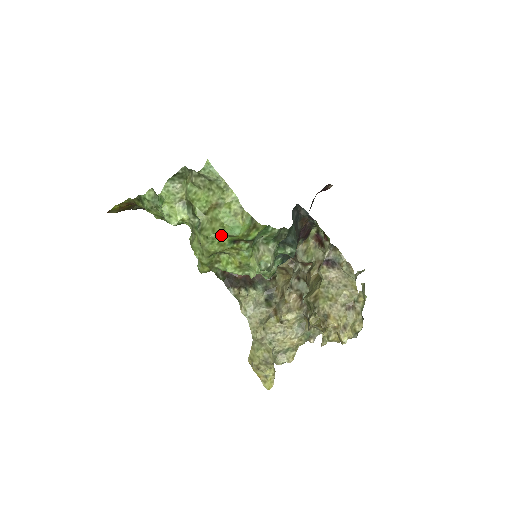
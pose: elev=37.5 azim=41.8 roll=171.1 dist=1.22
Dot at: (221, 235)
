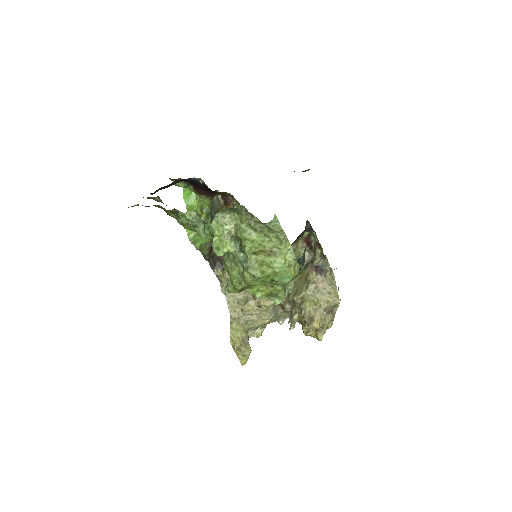
Dot at: (267, 276)
